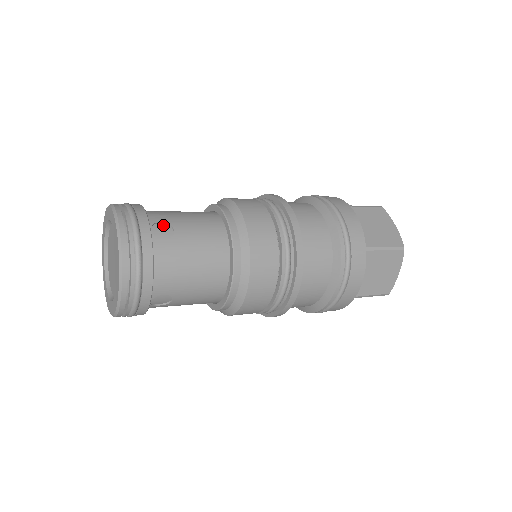
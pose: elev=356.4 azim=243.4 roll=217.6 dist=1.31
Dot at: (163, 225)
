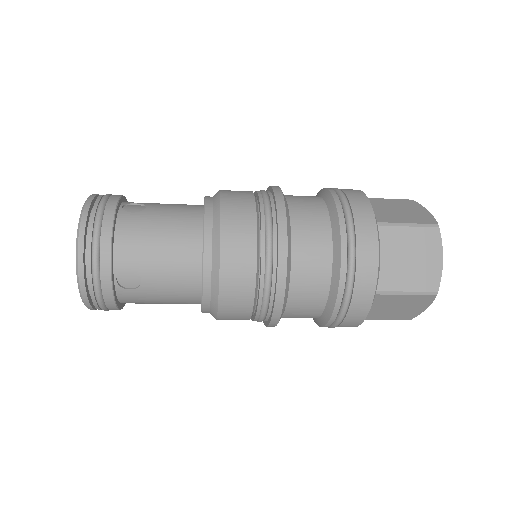
Dot at: (138, 206)
